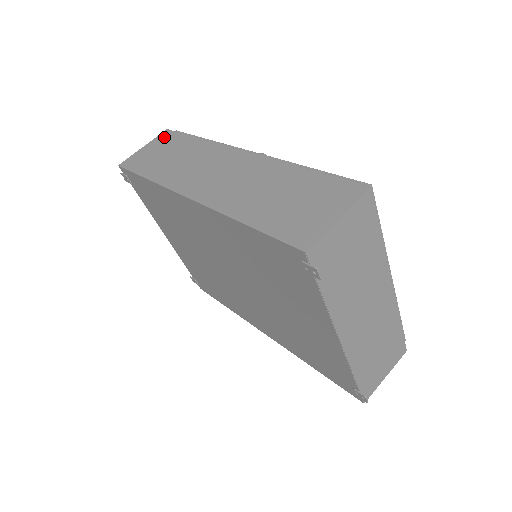
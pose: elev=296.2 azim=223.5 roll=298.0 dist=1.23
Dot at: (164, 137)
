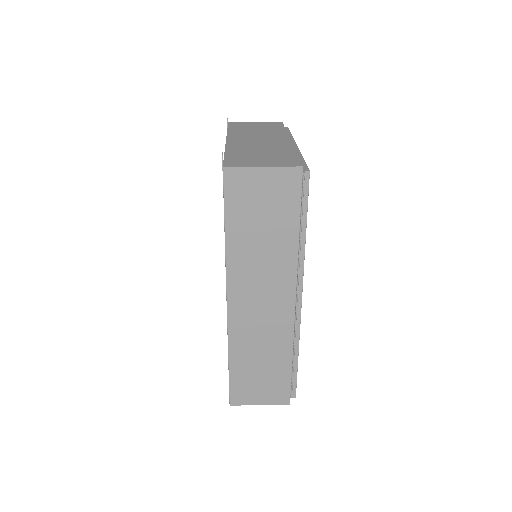
Dot at: occluded
